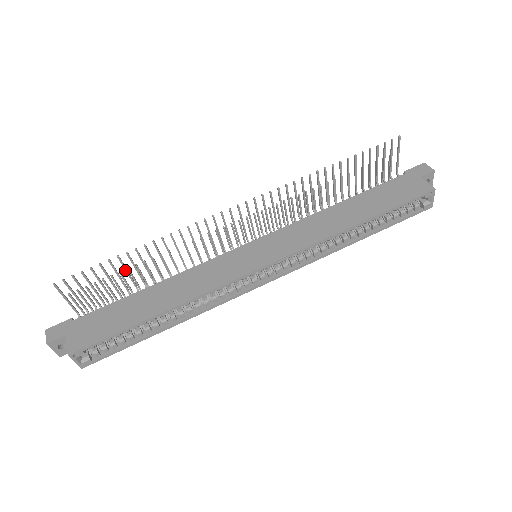
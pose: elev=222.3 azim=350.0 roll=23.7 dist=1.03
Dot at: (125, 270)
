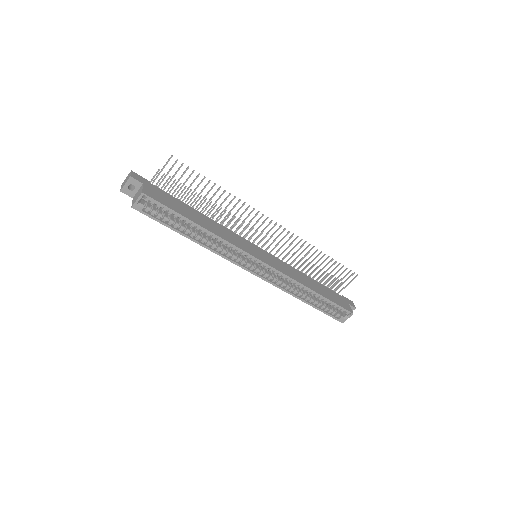
Dot at: (202, 190)
